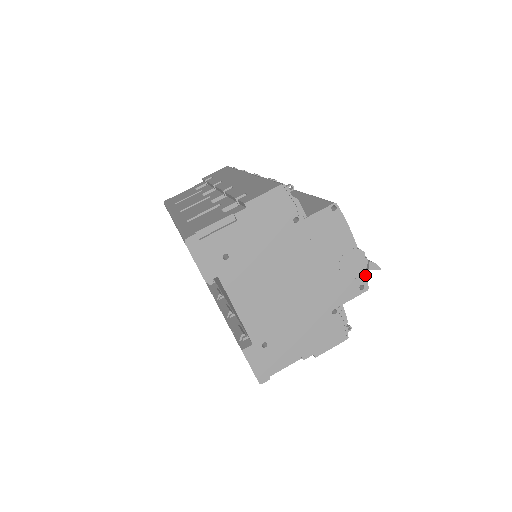
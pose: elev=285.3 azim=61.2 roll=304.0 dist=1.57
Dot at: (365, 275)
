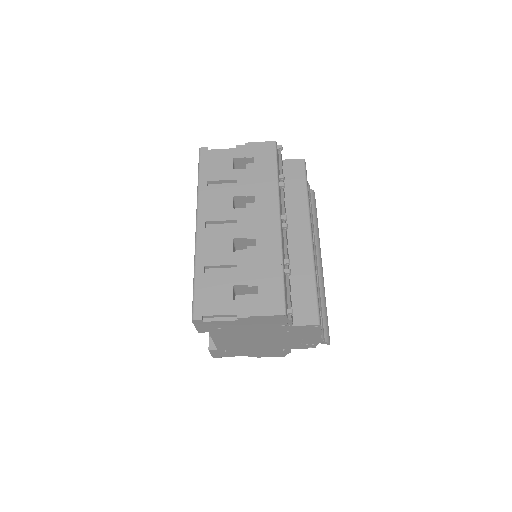
Dot at: occluded
